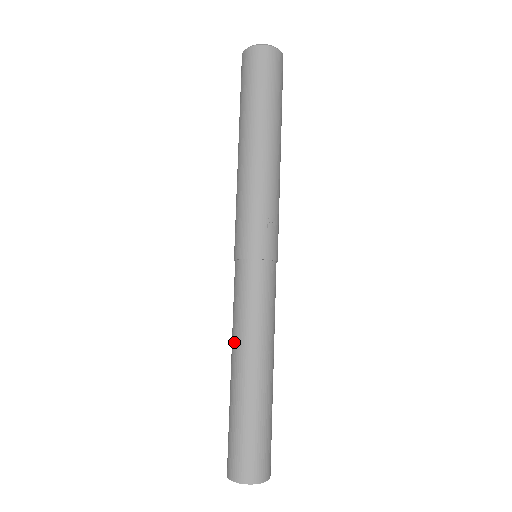
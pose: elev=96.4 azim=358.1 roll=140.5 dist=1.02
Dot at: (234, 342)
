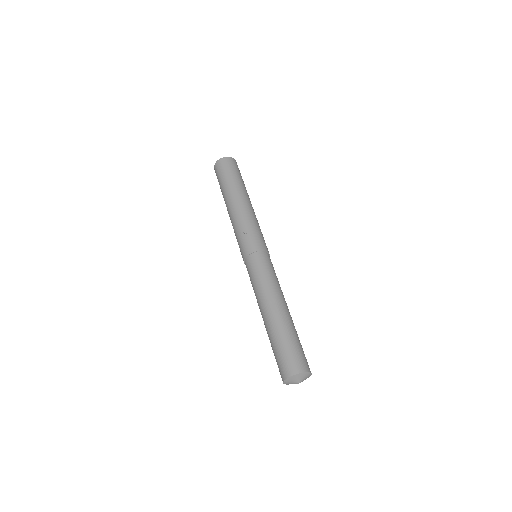
Dot at: occluded
